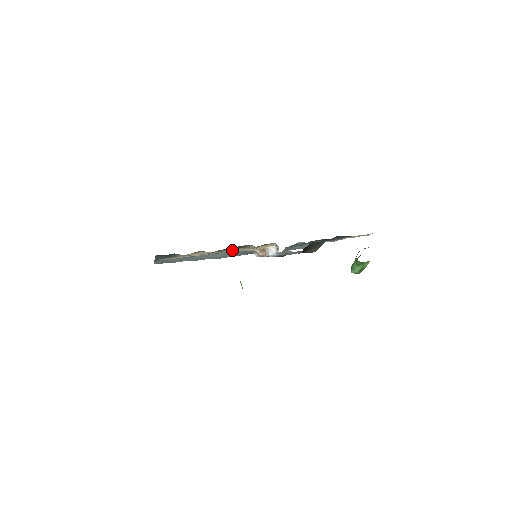
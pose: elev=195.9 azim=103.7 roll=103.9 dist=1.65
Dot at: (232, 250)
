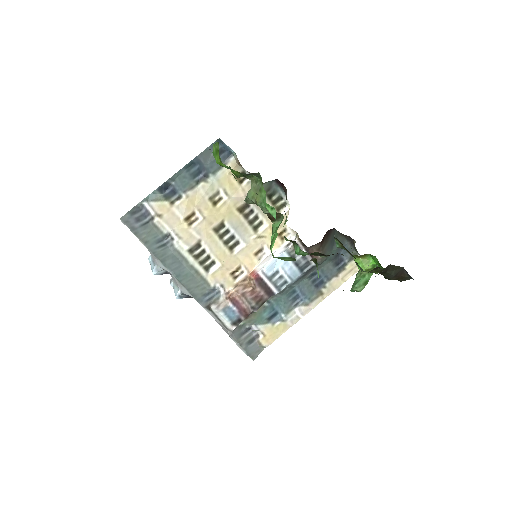
Dot at: (243, 229)
